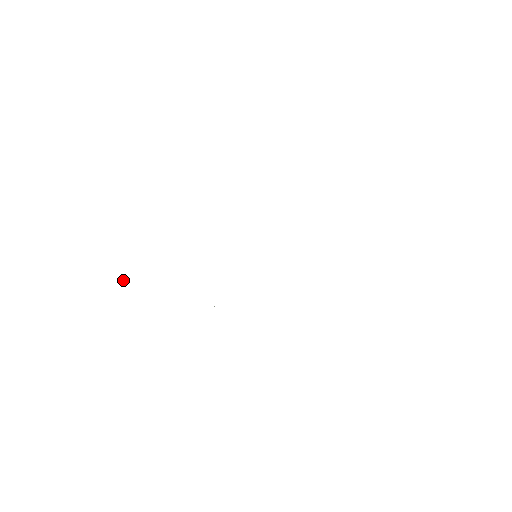
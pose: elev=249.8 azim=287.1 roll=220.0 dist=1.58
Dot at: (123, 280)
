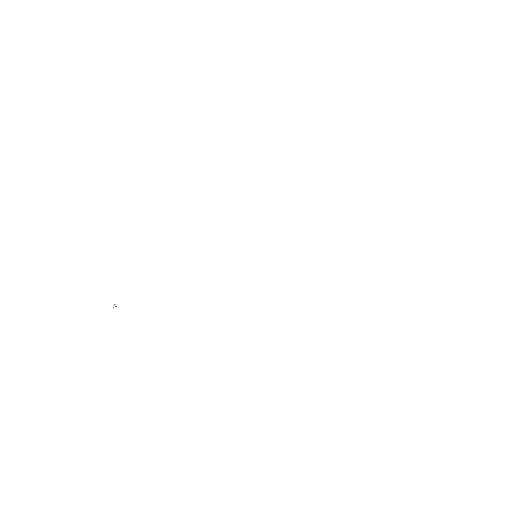
Dot at: occluded
